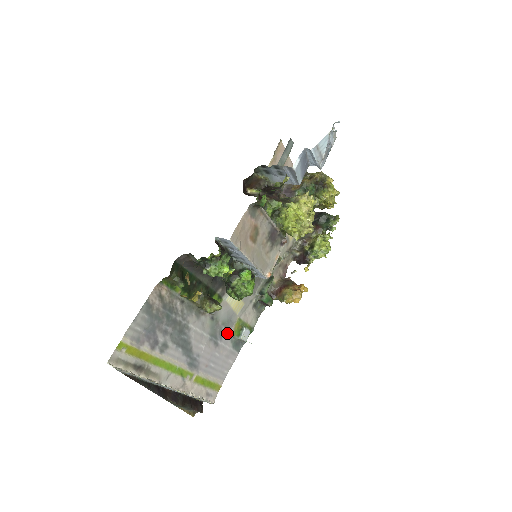
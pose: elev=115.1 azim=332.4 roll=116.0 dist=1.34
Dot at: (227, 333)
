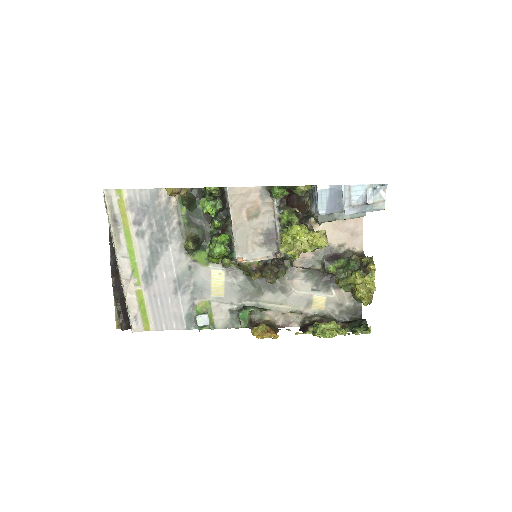
Dot at: (191, 298)
